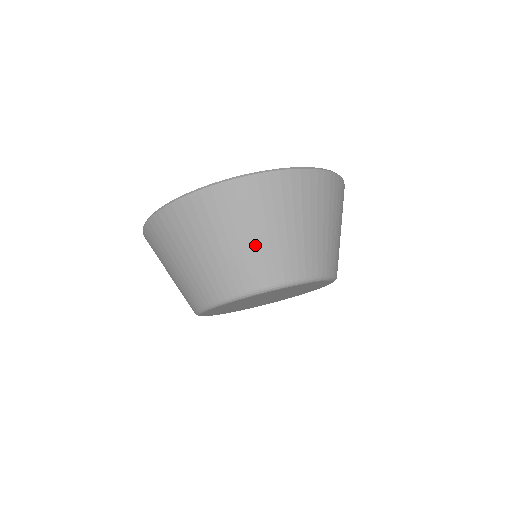
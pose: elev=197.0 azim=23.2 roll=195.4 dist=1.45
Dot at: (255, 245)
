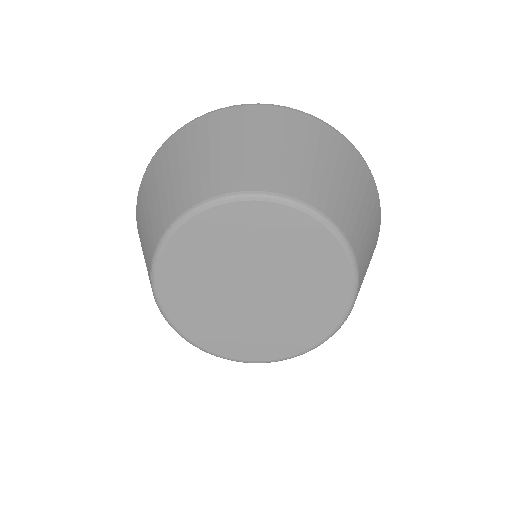
Dot at: (318, 169)
